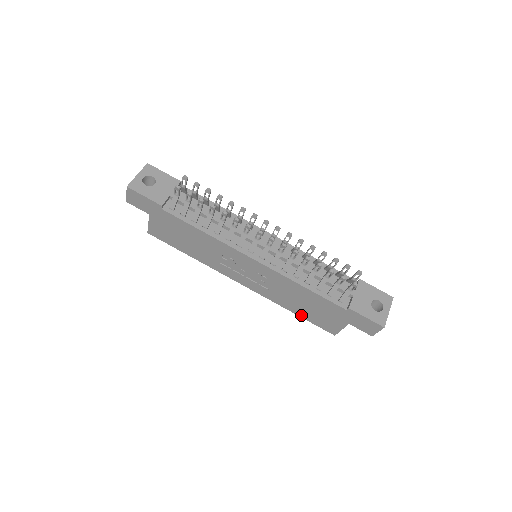
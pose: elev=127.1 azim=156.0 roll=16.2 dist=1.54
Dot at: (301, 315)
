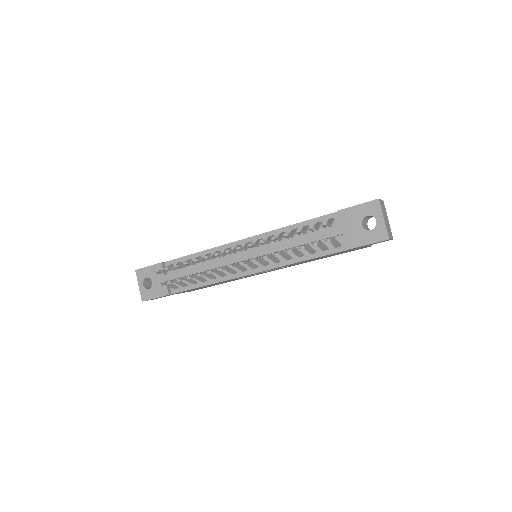
Dot at: occluded
